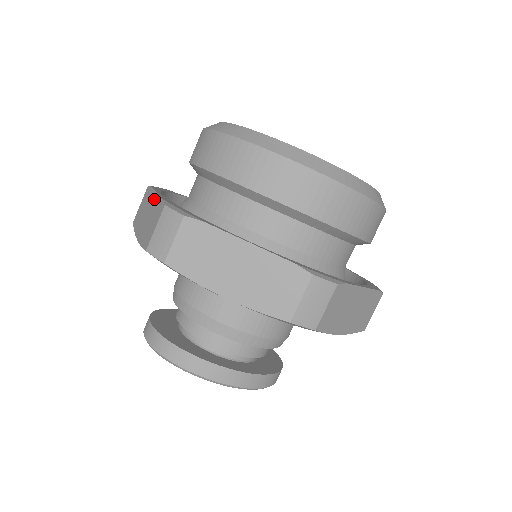
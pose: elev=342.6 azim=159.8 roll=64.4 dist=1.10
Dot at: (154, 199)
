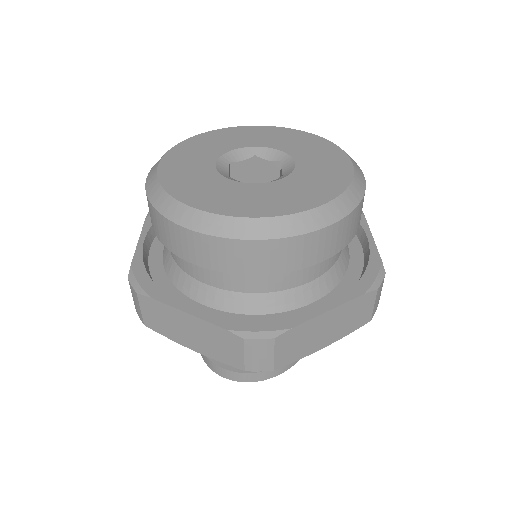
Dot at: (193, 321)
